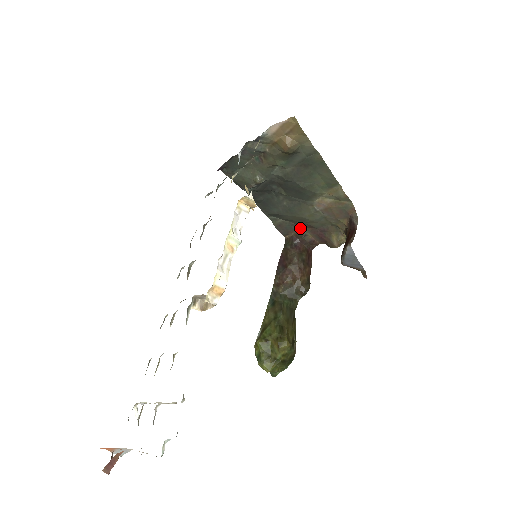
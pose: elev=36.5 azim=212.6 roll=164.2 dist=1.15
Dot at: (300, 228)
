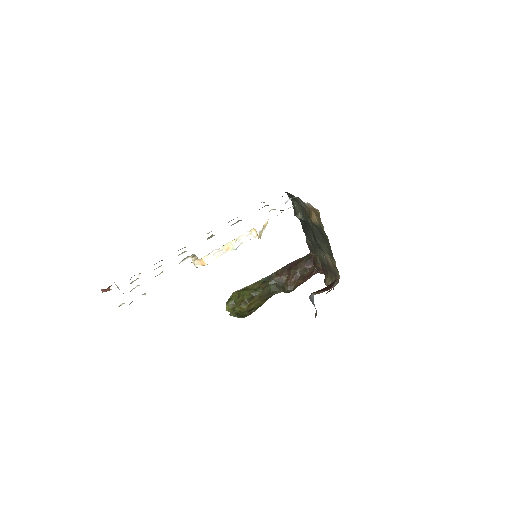
Dot at: occluded
